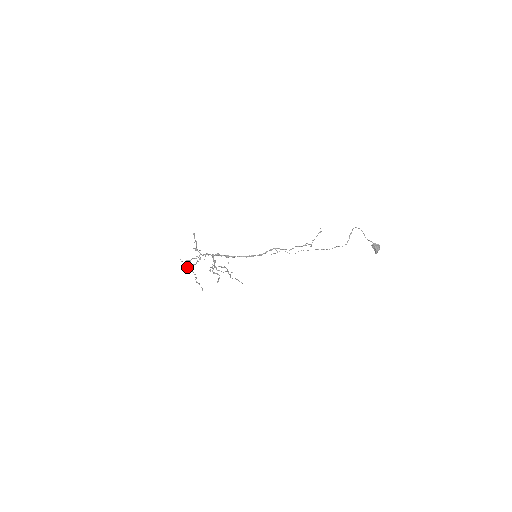
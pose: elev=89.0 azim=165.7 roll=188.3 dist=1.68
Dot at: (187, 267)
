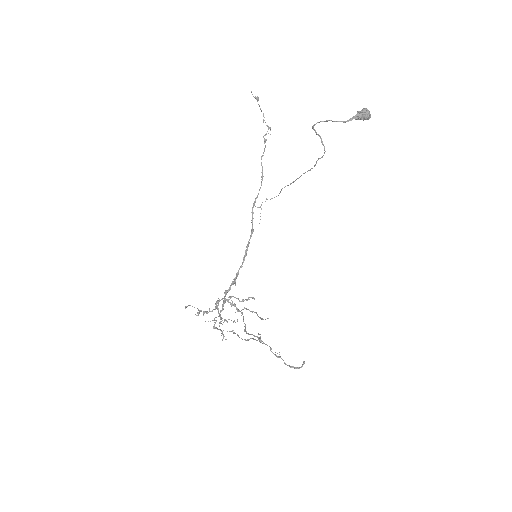
Dot at: occluded
